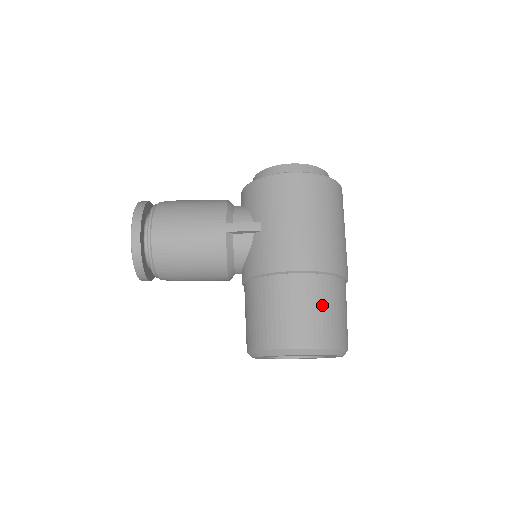
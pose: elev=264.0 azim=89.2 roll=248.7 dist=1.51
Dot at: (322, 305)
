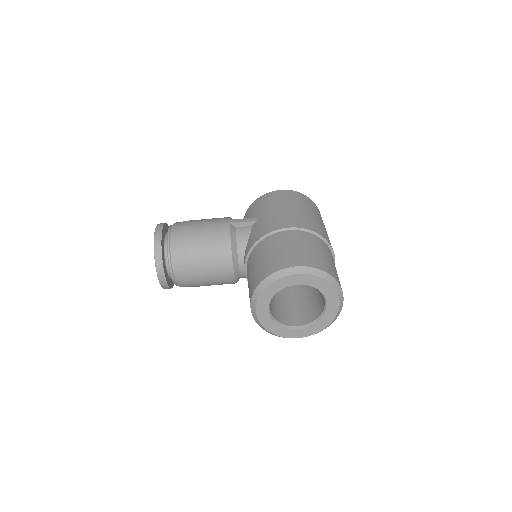
Dot at: (310, 246)
